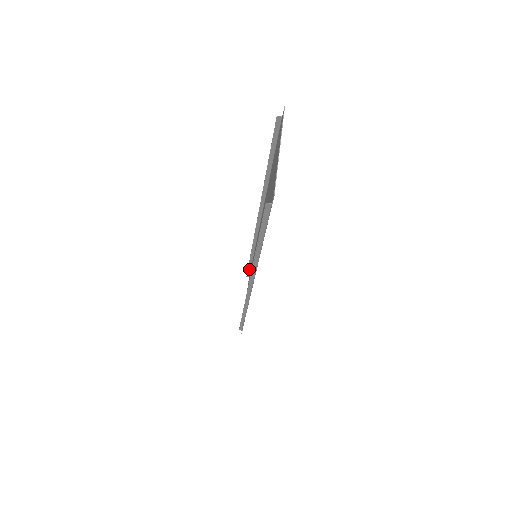
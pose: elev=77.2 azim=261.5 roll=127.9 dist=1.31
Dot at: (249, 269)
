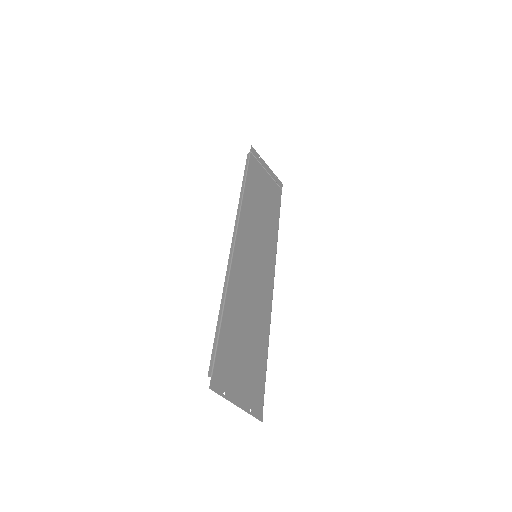
Dot at: (246, 166)
